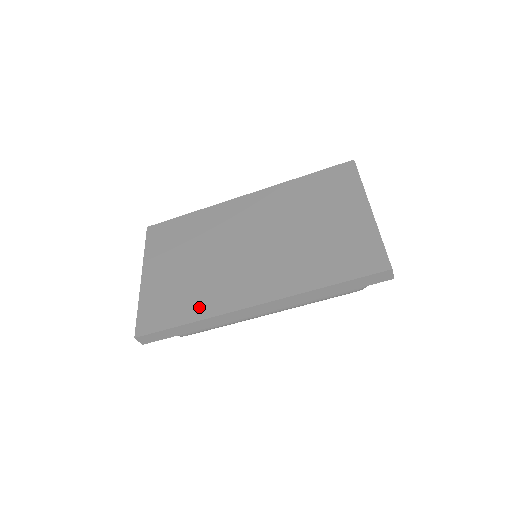
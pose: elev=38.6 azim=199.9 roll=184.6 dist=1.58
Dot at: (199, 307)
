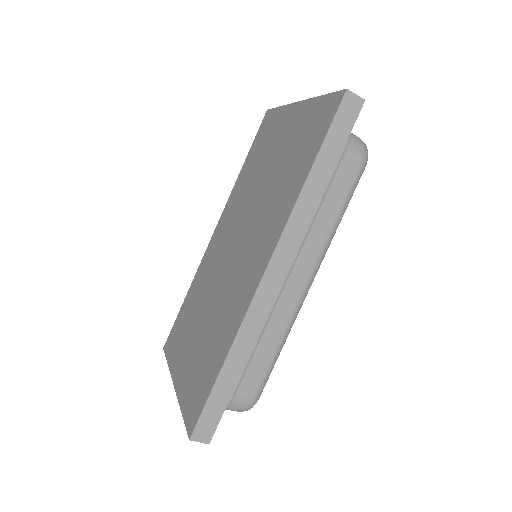
Dot at: (224, 338)
